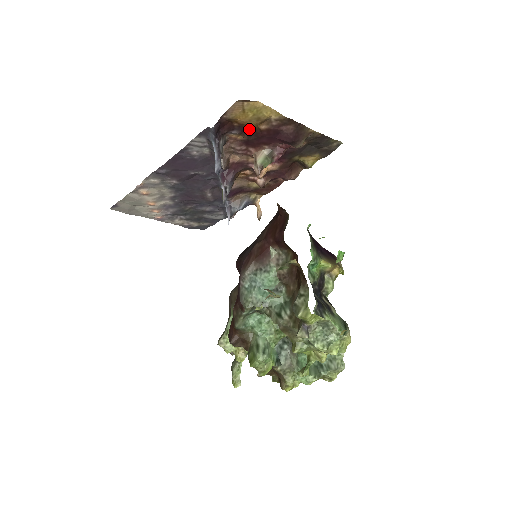
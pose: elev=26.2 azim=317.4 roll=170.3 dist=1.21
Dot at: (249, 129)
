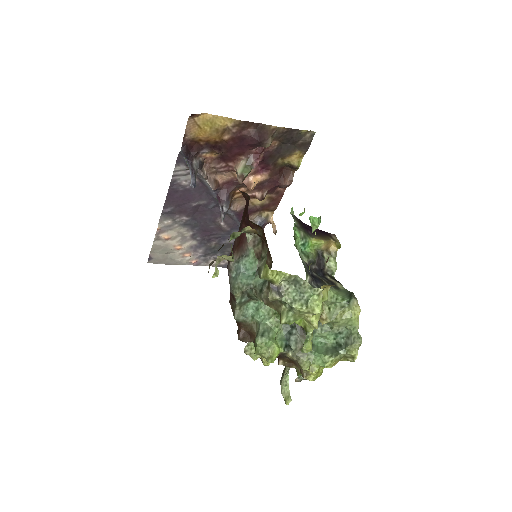
Dot at: (216, 144)
